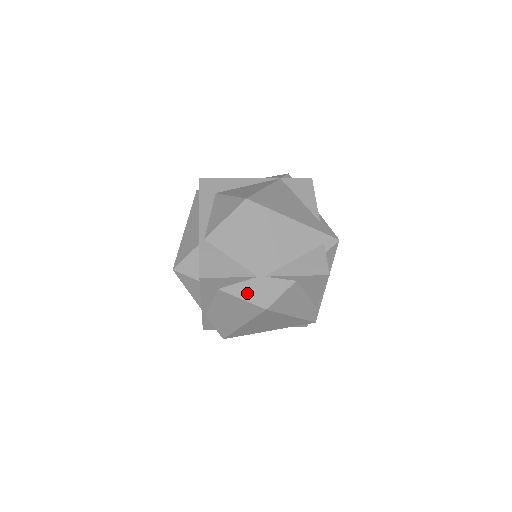
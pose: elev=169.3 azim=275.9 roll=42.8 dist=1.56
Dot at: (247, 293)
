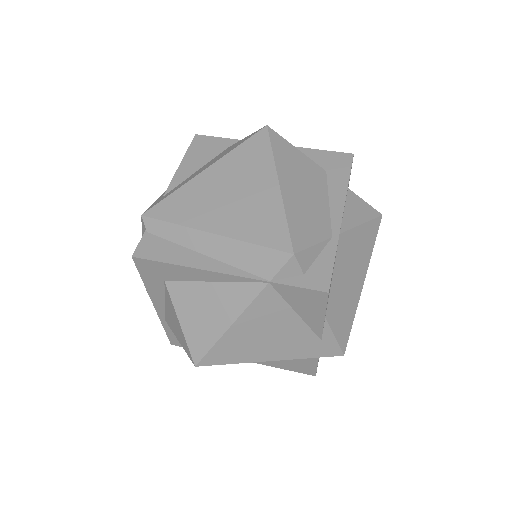
Dot at: occluded
